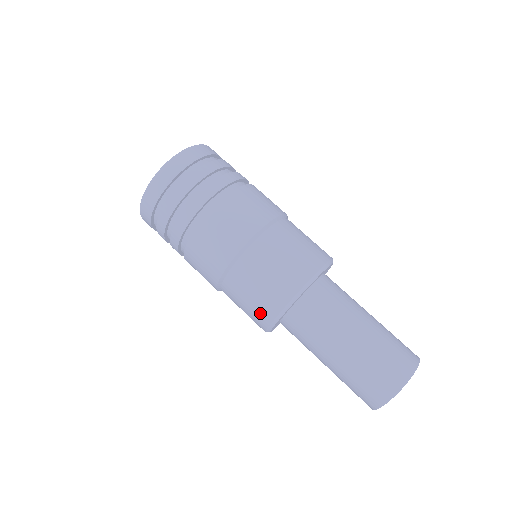
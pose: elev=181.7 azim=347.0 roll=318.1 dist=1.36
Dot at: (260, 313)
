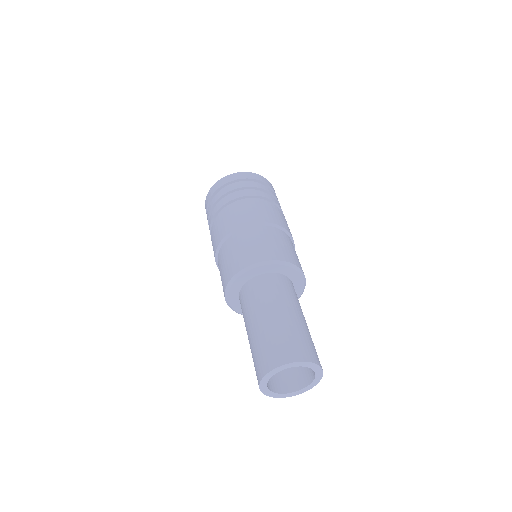
Dot at: (223, 284)
